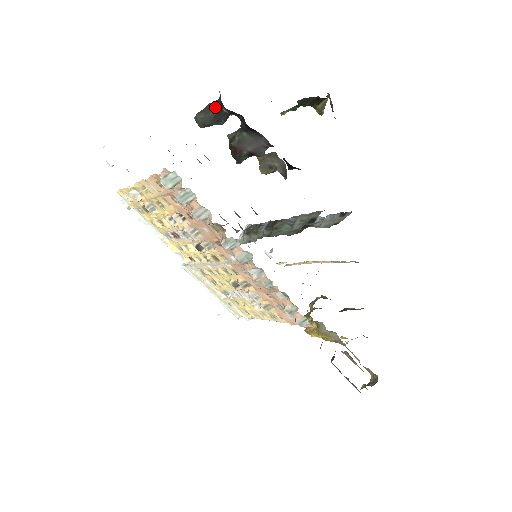
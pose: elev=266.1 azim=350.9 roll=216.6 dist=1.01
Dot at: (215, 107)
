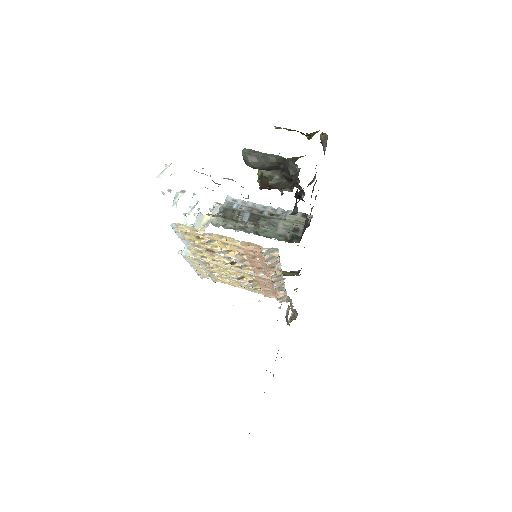
Dot at: (274, 162)
